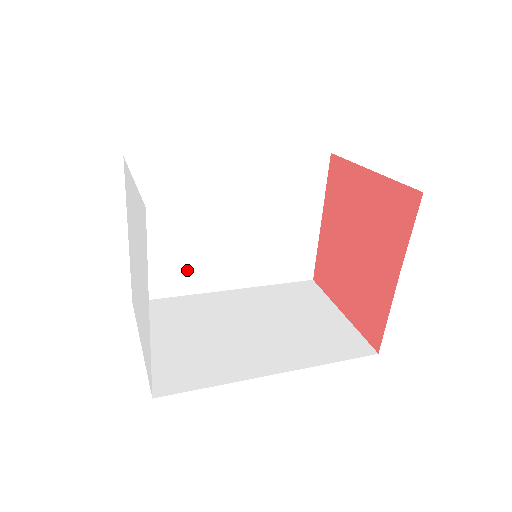
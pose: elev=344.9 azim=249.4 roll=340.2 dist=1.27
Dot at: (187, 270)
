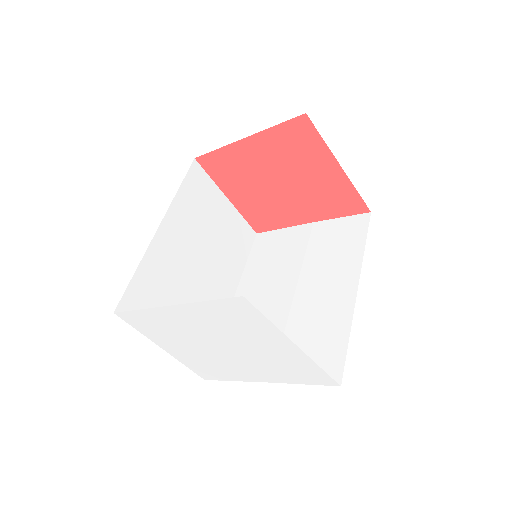
Dot at: occluded
